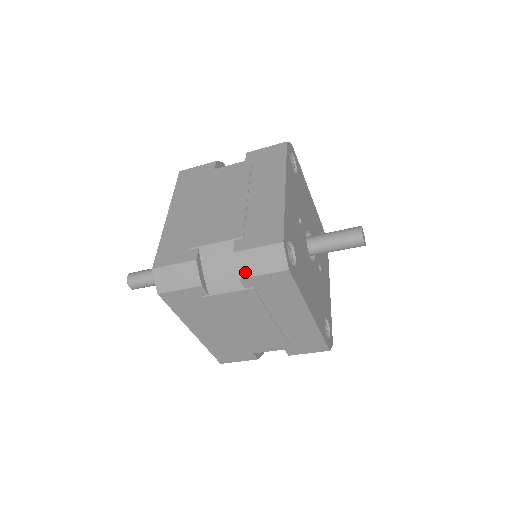
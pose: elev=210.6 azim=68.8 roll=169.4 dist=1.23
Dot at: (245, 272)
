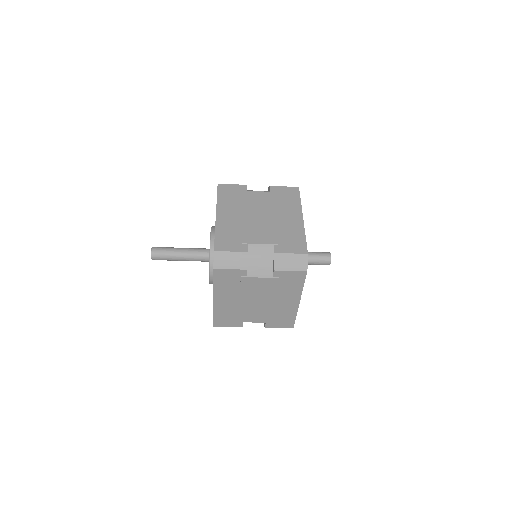
Dot at: (279, 267)
